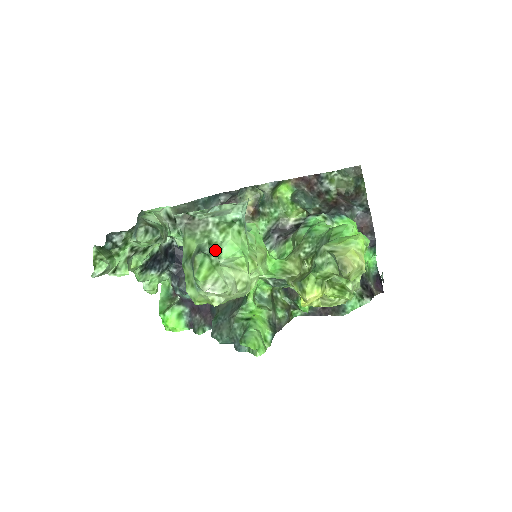
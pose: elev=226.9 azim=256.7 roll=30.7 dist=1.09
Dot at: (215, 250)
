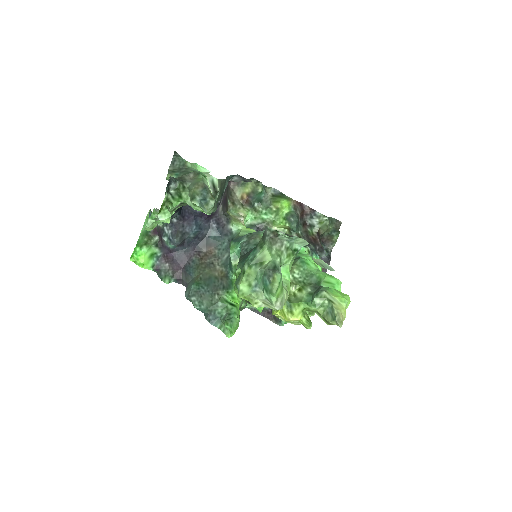
Dot at: occluded
